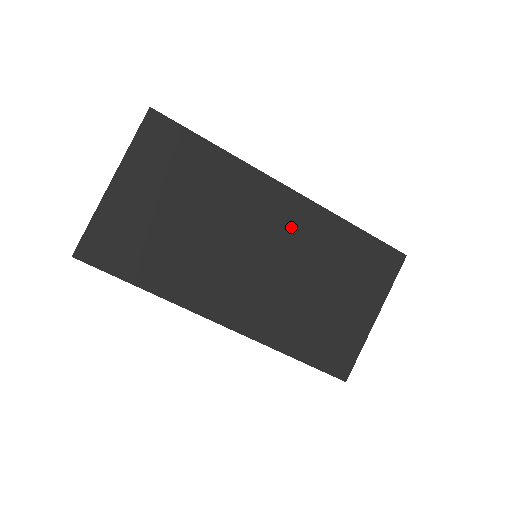
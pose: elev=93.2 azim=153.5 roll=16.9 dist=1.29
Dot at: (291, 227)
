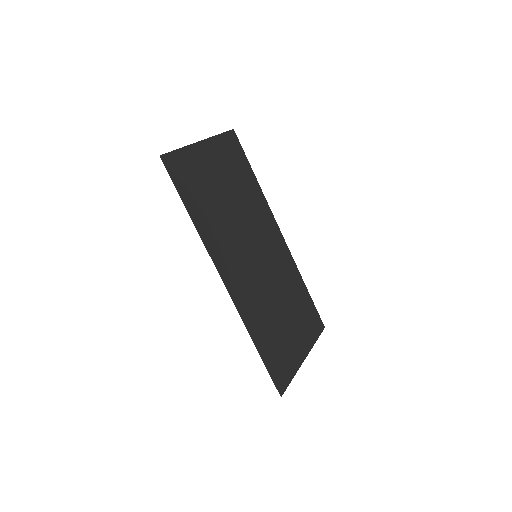
Dot at: (277, 256)
